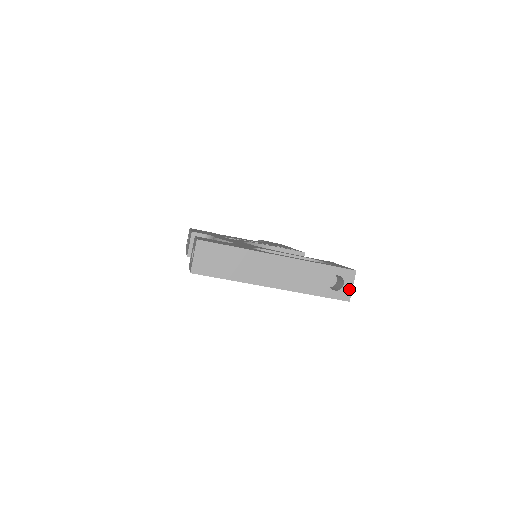
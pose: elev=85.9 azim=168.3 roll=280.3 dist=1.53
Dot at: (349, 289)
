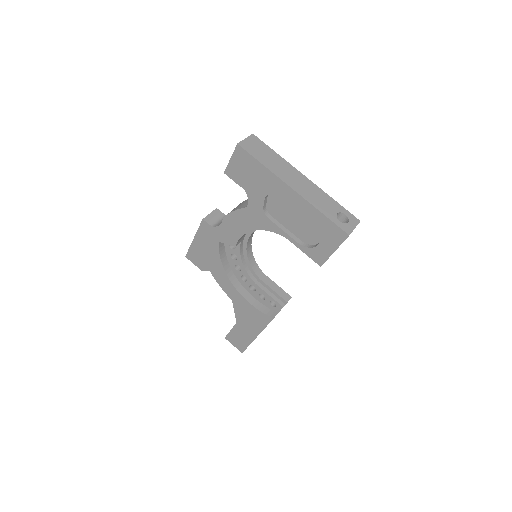
Dot at: (351, 228)
